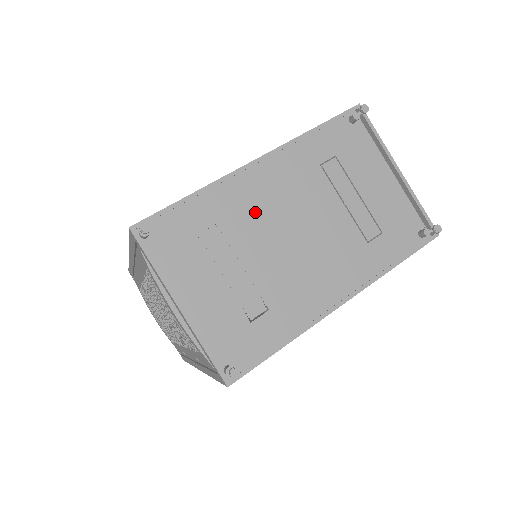
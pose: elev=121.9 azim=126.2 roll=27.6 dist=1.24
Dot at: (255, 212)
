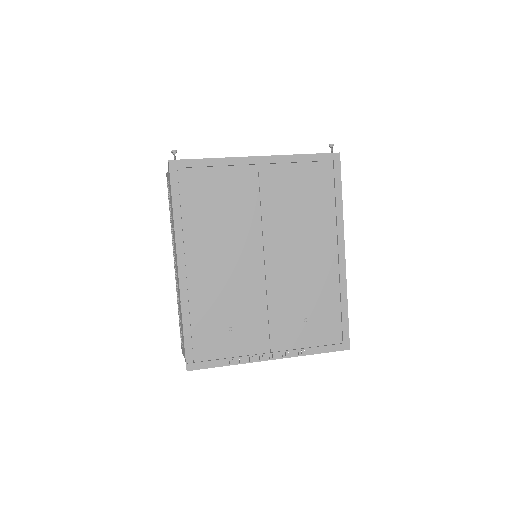
Dot at: occluded
